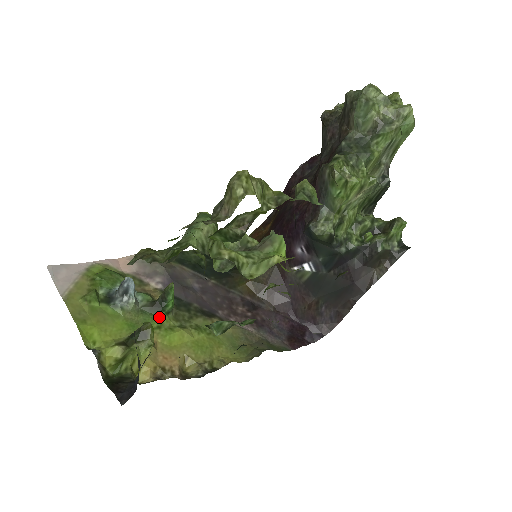
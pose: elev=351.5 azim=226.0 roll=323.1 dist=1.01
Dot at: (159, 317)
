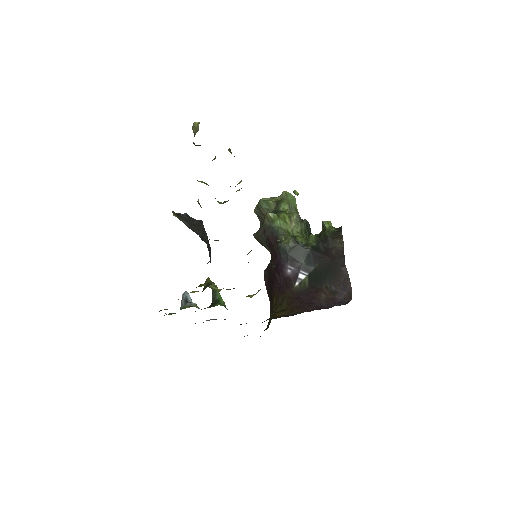
Dot at: occluded
